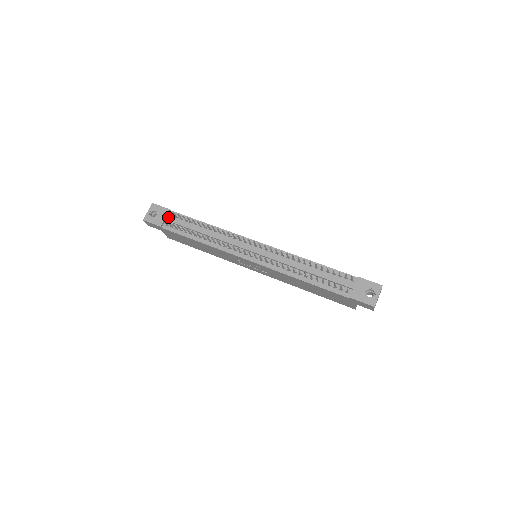
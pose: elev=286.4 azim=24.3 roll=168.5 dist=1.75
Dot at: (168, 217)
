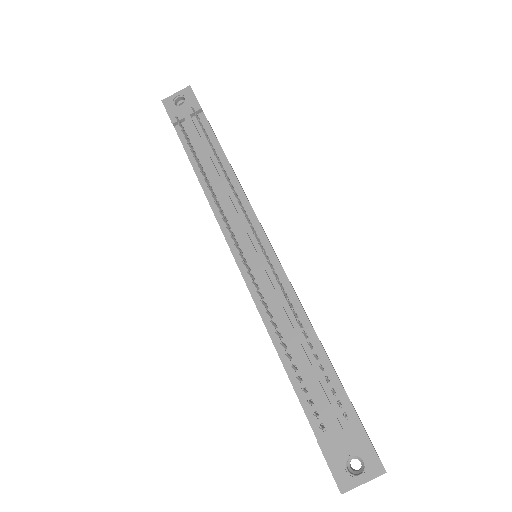
Dot at: (191, 117)
